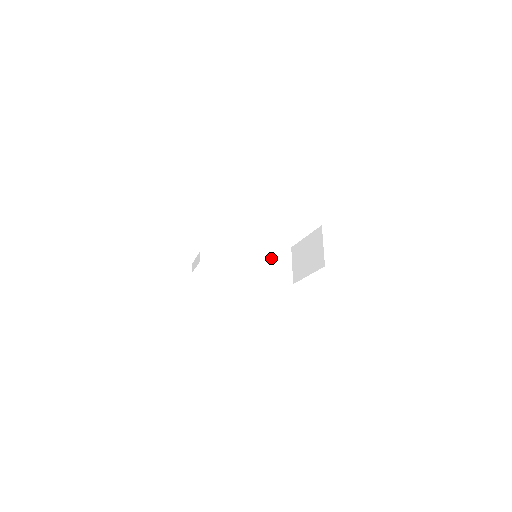
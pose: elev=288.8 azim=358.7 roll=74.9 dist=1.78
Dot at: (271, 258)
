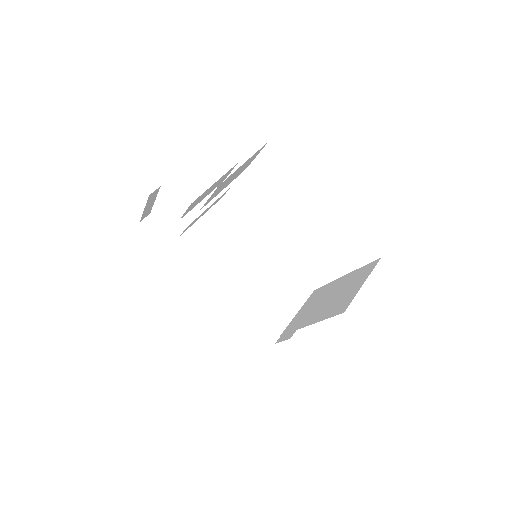
Dot at: (275, 278)
